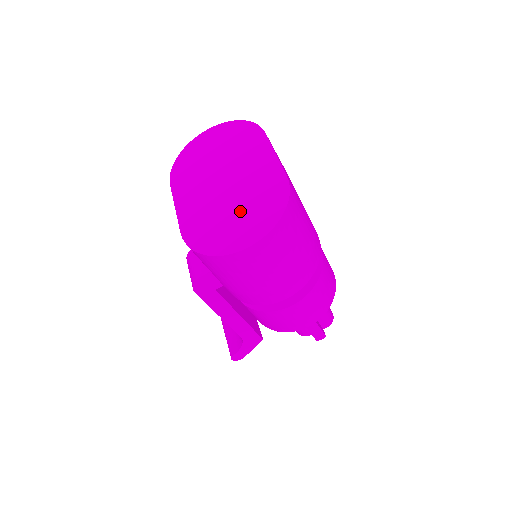
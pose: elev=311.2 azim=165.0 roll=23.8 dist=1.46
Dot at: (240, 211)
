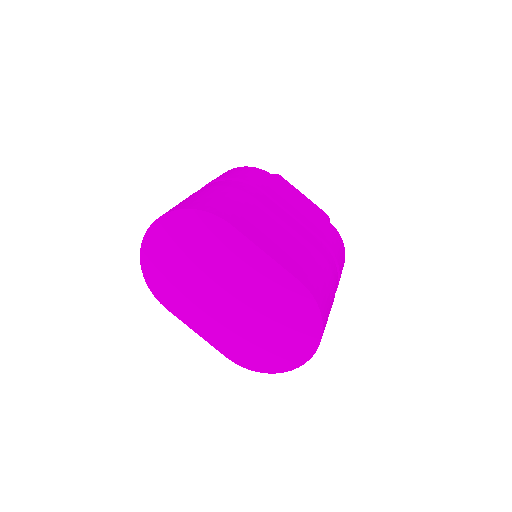
Dot at: (273, 327)
